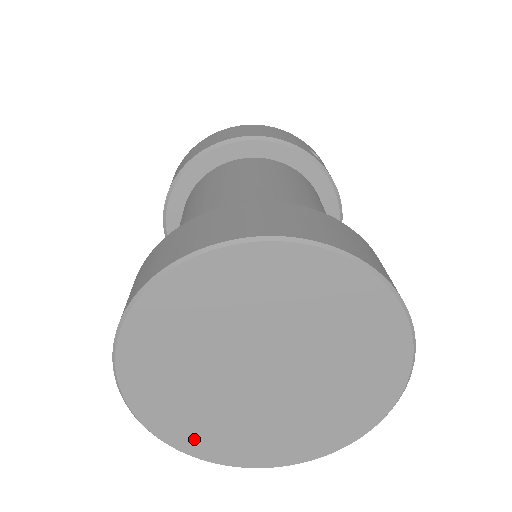
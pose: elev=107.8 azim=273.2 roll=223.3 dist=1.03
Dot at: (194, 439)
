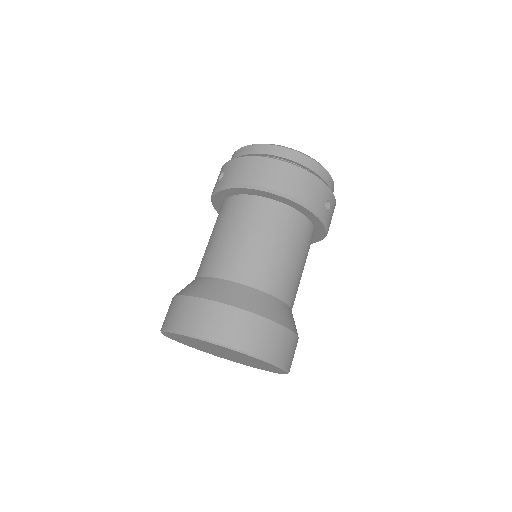
Dot at: (186, 344)
